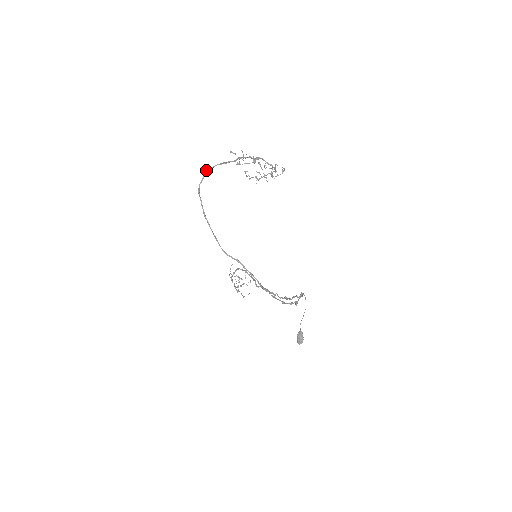
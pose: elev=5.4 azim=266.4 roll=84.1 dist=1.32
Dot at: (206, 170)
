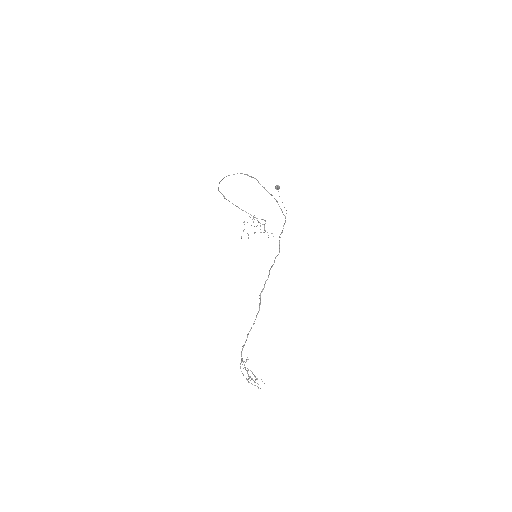
Dot at: (224, 198)
